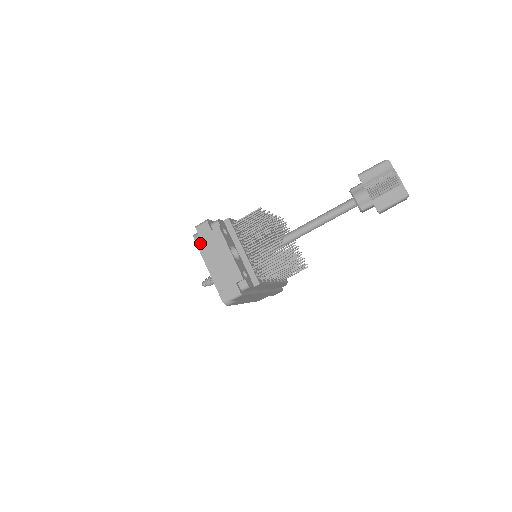
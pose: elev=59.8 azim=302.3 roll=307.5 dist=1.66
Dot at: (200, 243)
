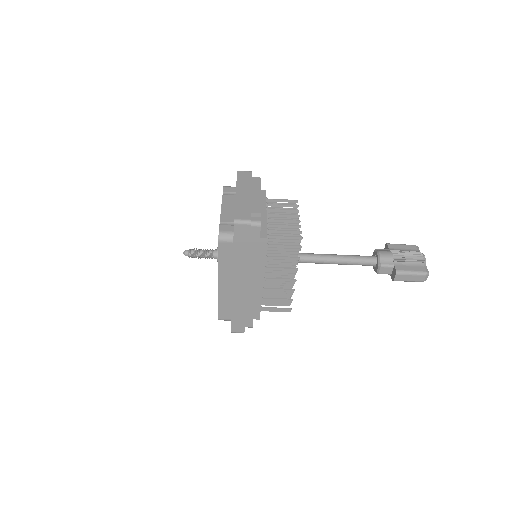
Dot at: (227, 191)
